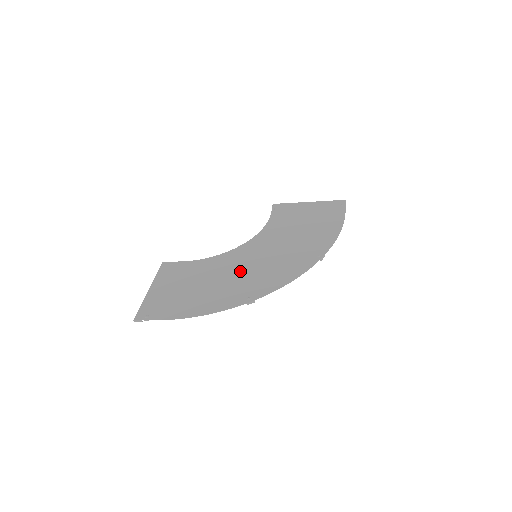
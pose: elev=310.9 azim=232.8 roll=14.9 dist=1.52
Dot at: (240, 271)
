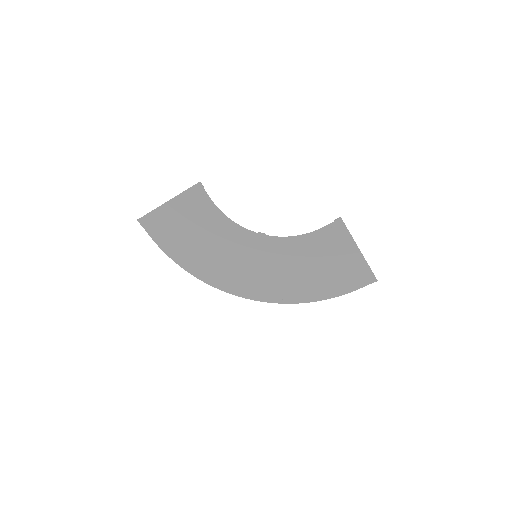
Dot at: (232, 257)
